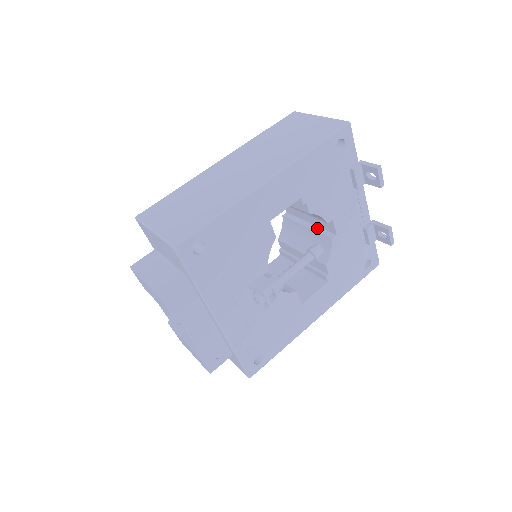
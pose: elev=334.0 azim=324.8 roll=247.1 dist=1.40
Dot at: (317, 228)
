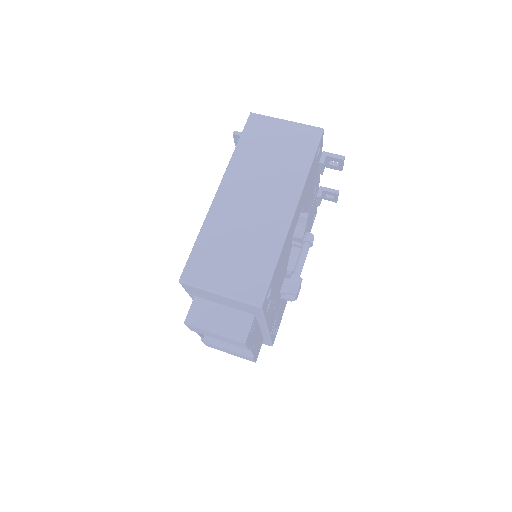
Dot at: occluded
